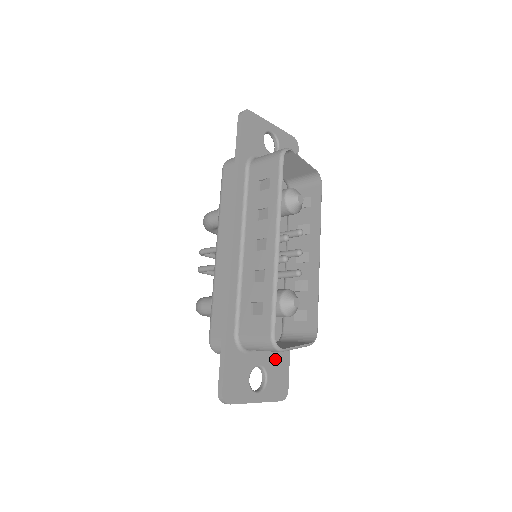
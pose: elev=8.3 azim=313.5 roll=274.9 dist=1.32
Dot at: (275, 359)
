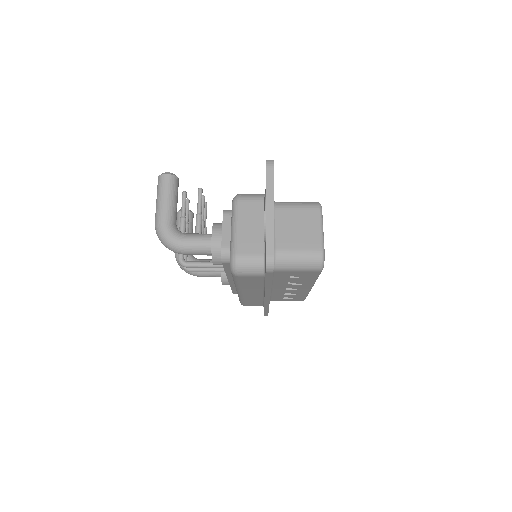
Dot at: occluded
